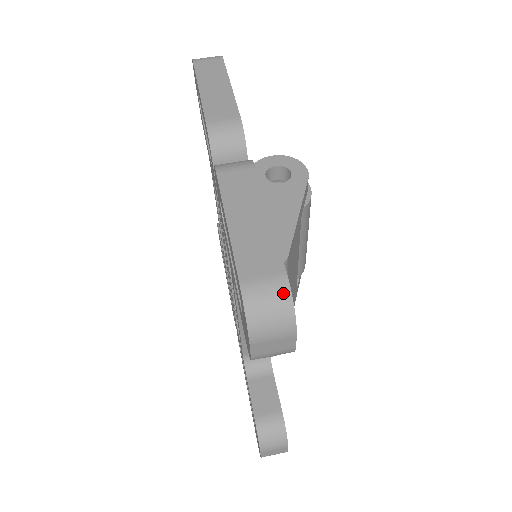
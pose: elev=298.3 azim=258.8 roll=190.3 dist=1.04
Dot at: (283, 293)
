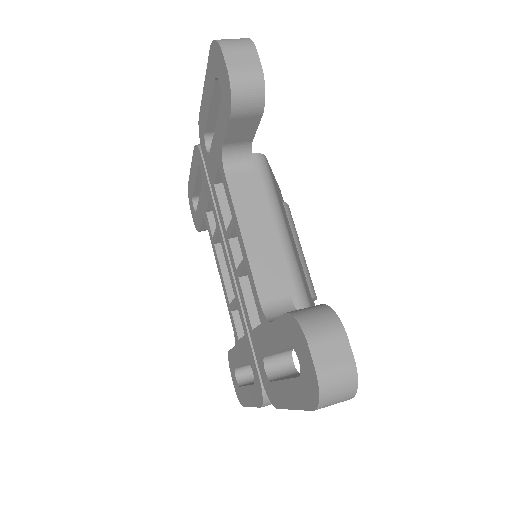
Dot at: occluded
